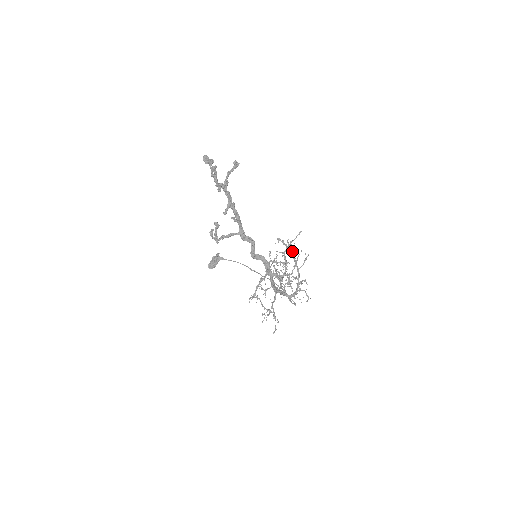
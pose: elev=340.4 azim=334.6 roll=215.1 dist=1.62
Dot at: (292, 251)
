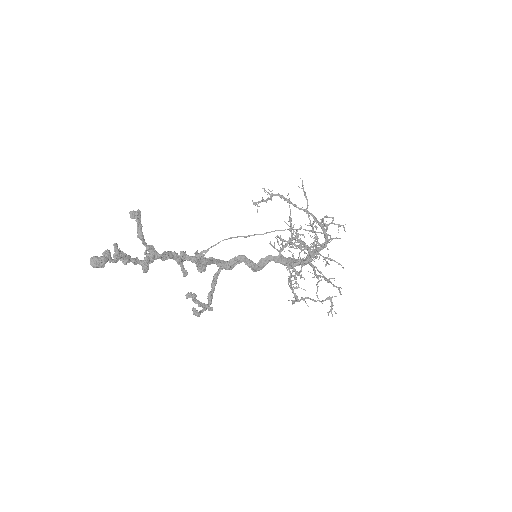
Dot at: (280, 197)
